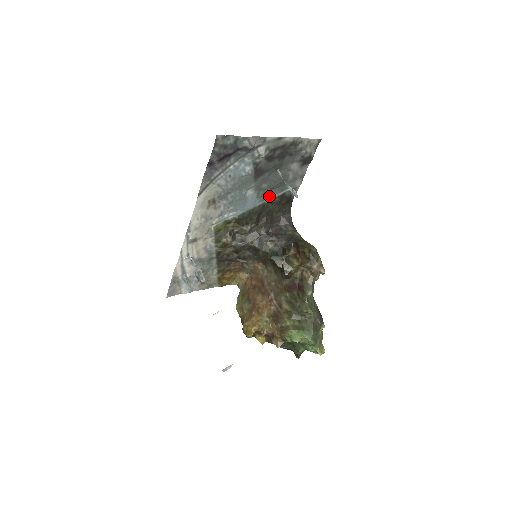
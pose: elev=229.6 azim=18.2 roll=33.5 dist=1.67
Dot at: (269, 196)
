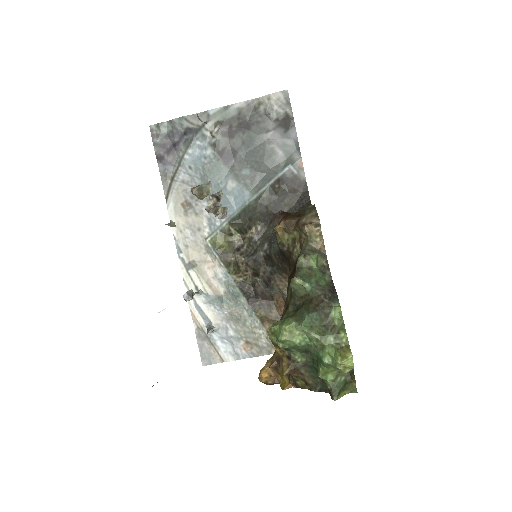
Dot at: (263, 185)
